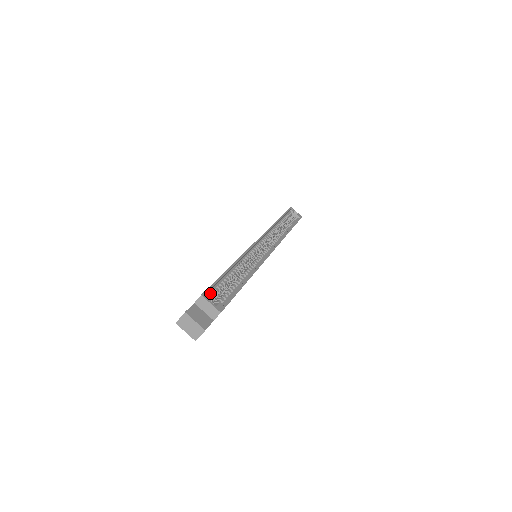
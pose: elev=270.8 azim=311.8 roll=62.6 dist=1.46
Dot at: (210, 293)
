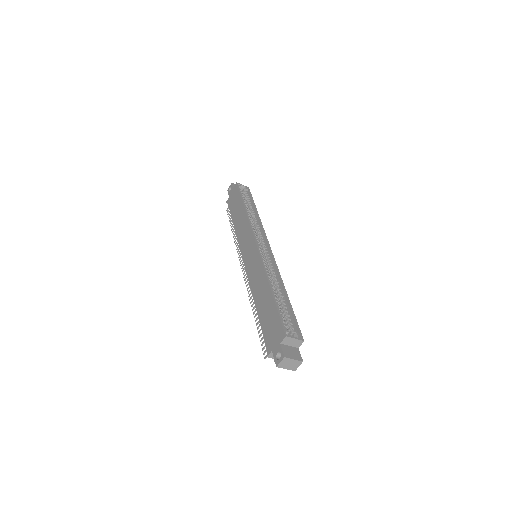
Dot at: (285, 328)
